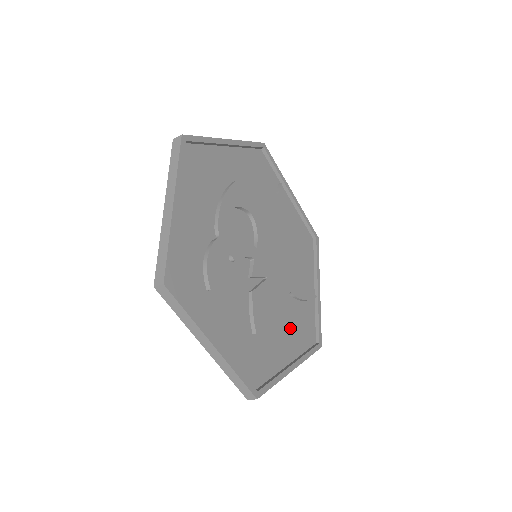
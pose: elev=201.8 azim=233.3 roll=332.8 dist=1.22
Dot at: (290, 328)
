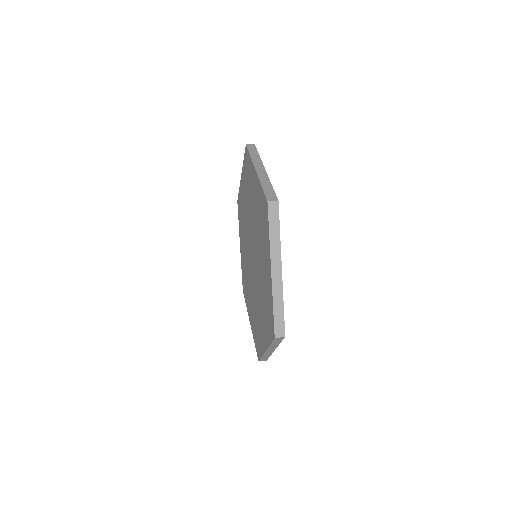
Dot at: occluded
